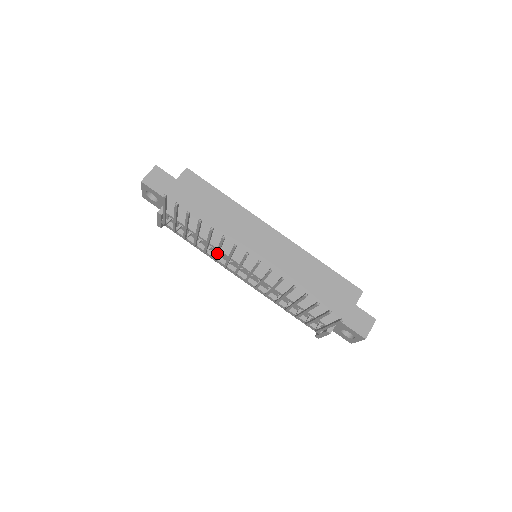
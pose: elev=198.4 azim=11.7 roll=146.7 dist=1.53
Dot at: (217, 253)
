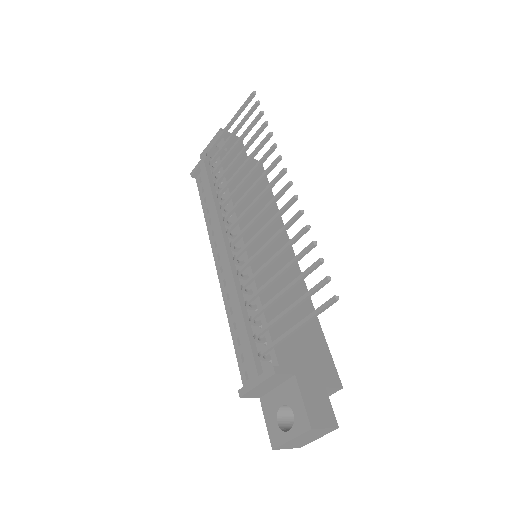
Dot at: (240, 184)
